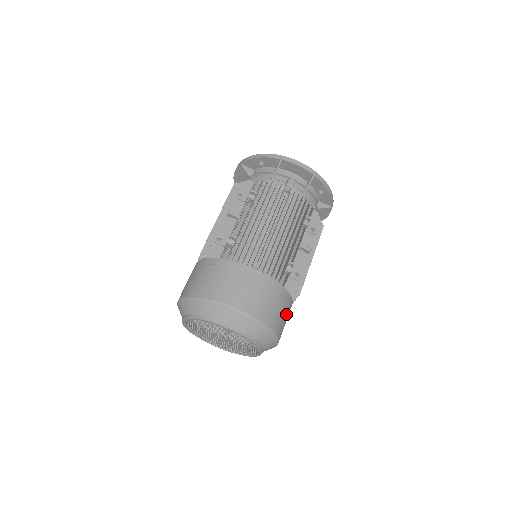
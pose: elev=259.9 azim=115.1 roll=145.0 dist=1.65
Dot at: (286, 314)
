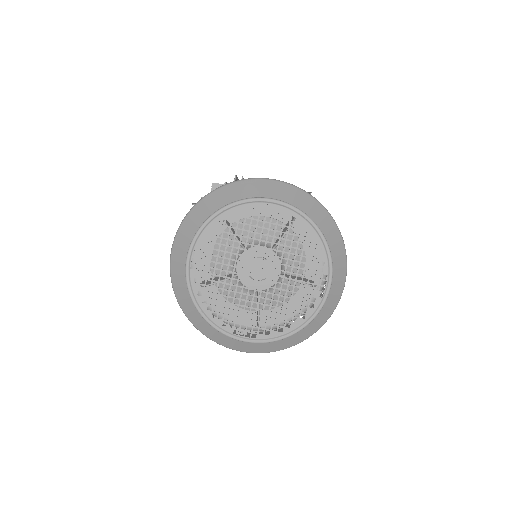
Dot at: occluded
